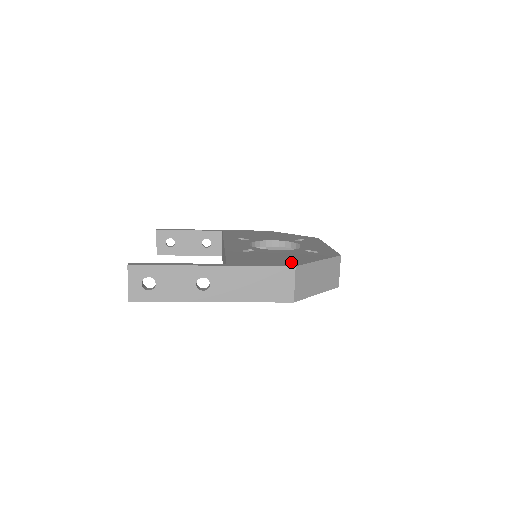
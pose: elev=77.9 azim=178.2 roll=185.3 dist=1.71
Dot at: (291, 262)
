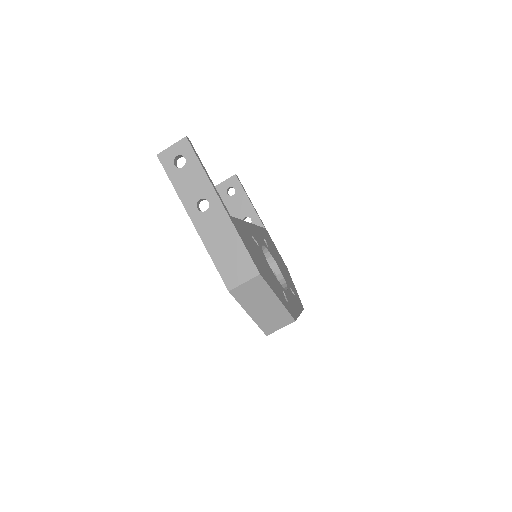
Dot at: (263, 272)
